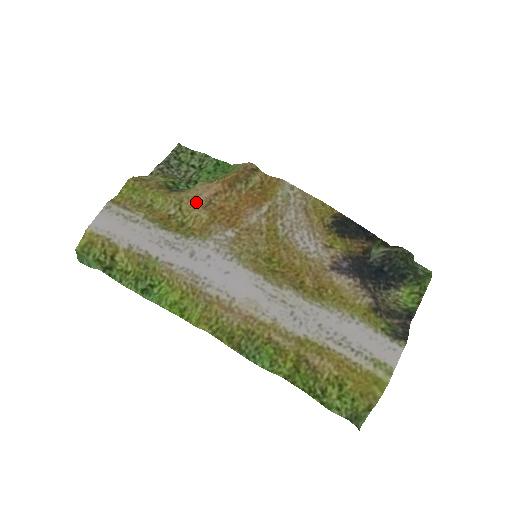
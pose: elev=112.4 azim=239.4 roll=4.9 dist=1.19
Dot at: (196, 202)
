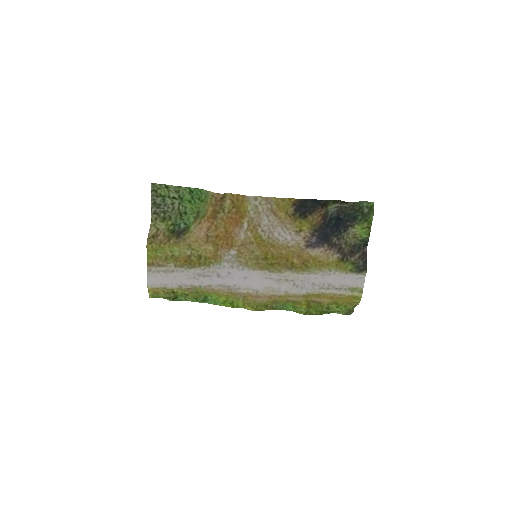
Dot at: (199, 242)
